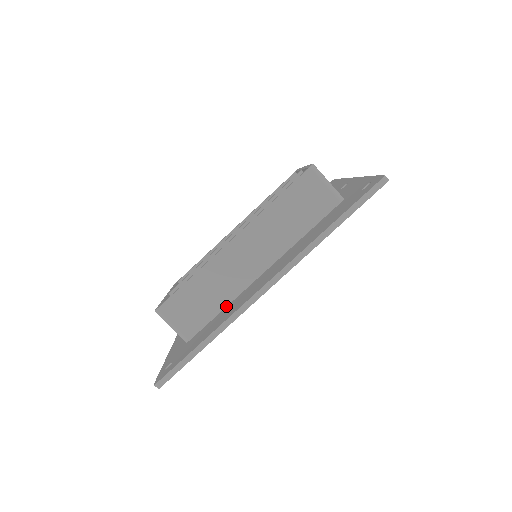
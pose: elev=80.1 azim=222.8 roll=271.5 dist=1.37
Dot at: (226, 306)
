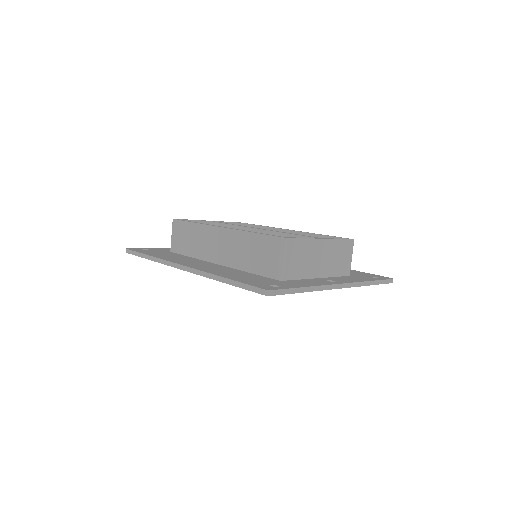
Dot at: (193, 257)
